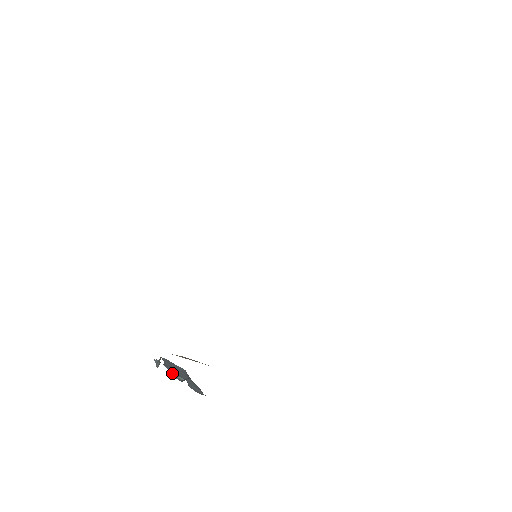
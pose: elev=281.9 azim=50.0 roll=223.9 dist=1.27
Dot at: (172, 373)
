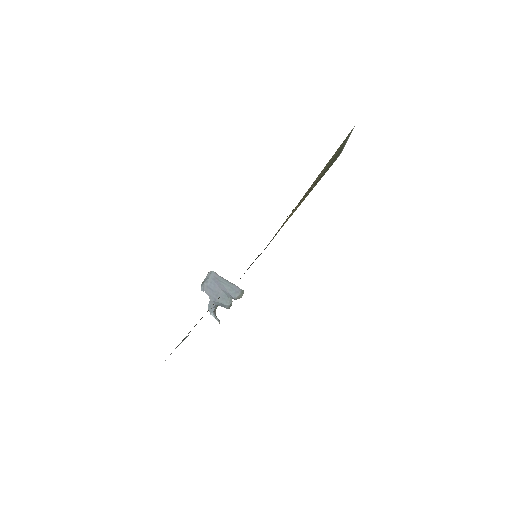
Dot at: (220, 303)
